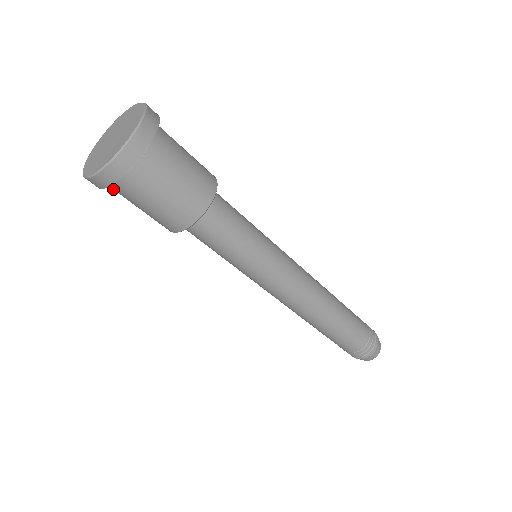
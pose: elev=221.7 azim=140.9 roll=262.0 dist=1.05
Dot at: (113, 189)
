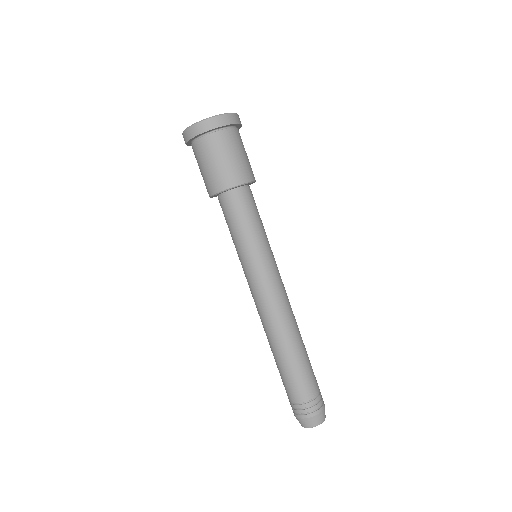
Dot at: (212, 139)
